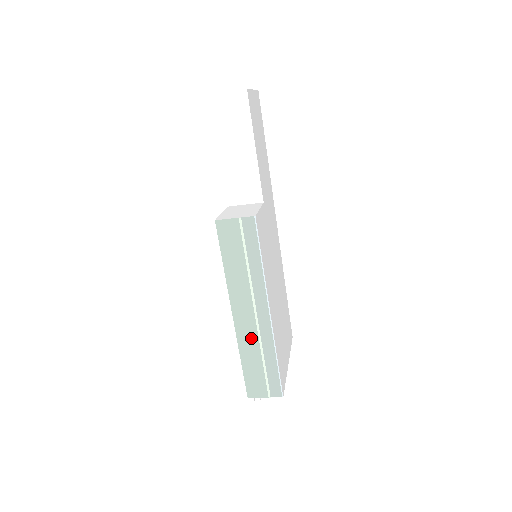
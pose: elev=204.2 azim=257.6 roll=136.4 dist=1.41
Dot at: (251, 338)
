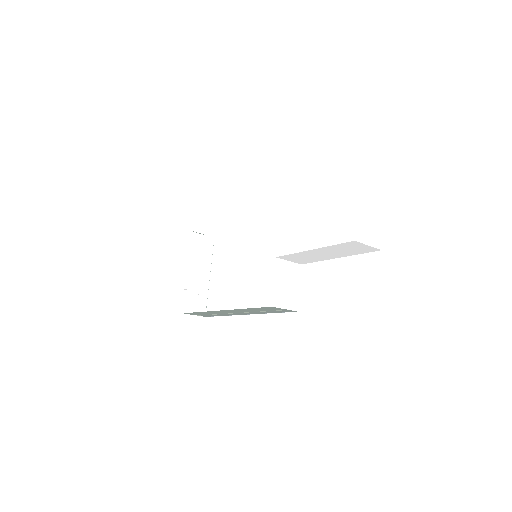
Dot at: occluded
